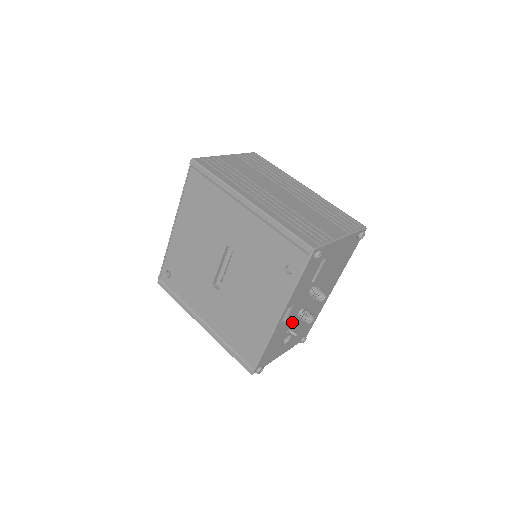
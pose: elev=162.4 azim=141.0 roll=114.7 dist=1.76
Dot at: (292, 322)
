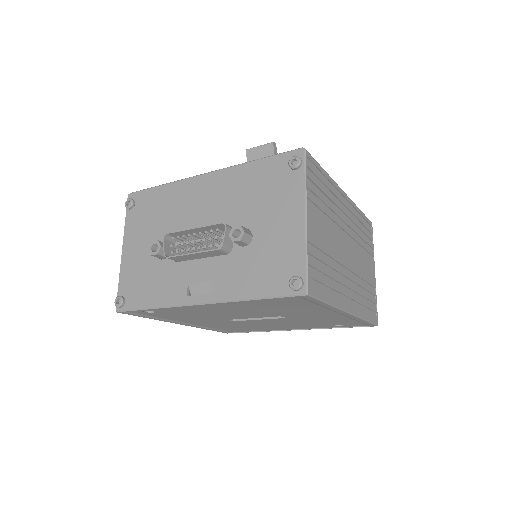
Dot at: occluded
